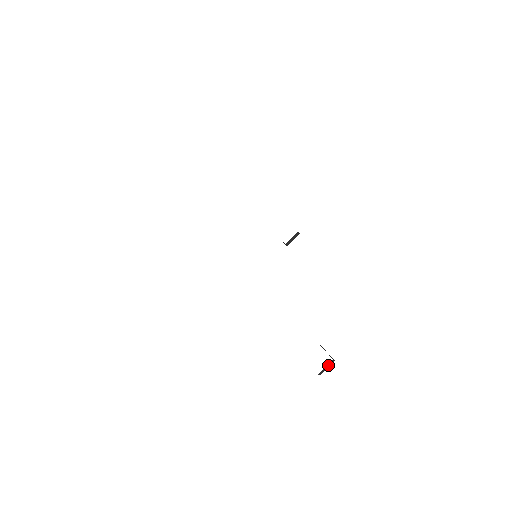
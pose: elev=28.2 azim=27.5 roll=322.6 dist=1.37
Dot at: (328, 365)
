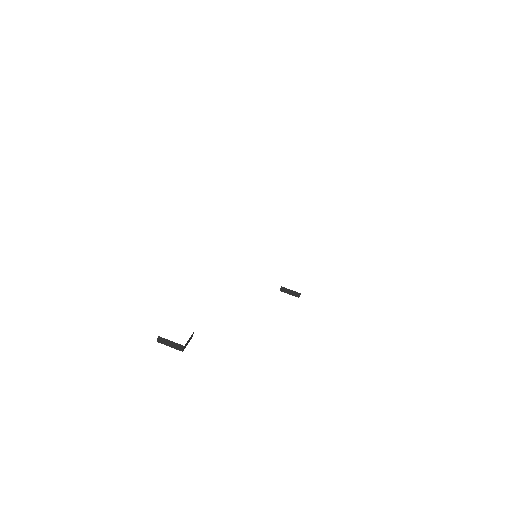
Dot at: (175, 344)
